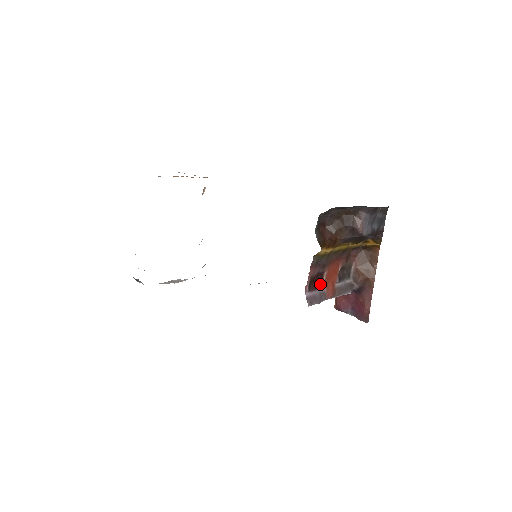
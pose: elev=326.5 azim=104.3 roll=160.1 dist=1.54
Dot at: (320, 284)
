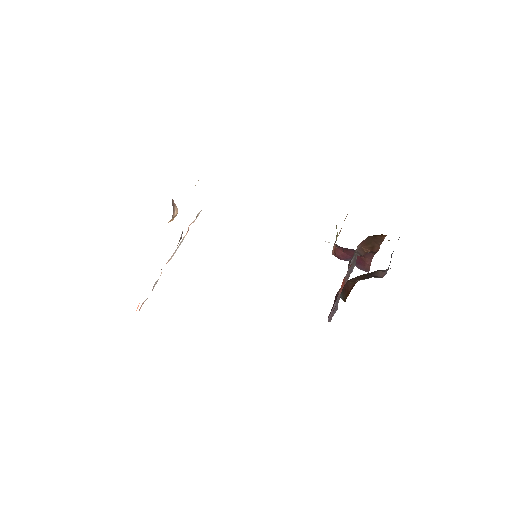
Dot at: (336, 298)
